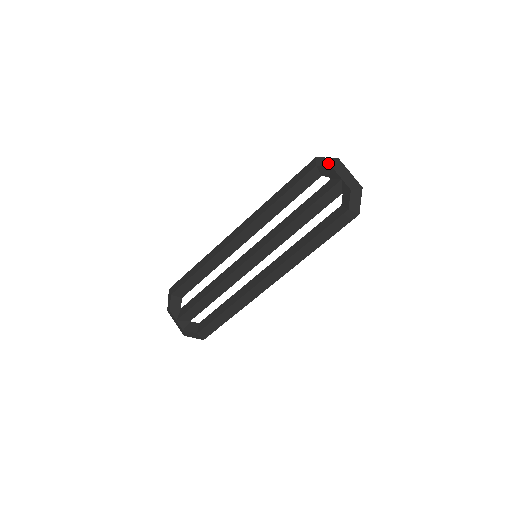
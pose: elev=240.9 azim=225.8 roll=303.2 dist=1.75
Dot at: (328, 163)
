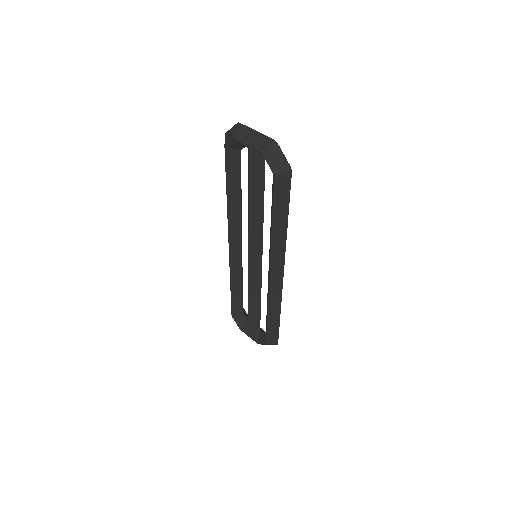
Dot at: (231, 136)
